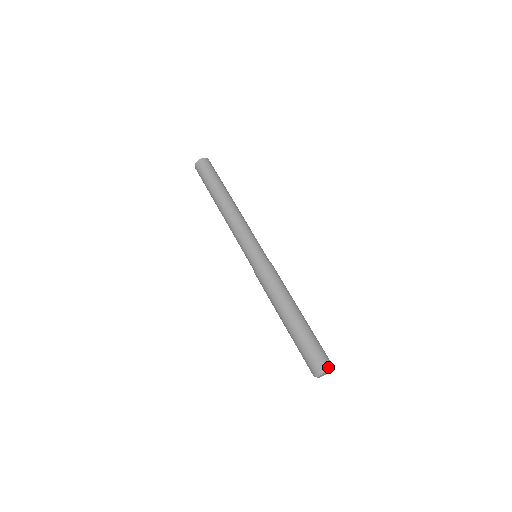
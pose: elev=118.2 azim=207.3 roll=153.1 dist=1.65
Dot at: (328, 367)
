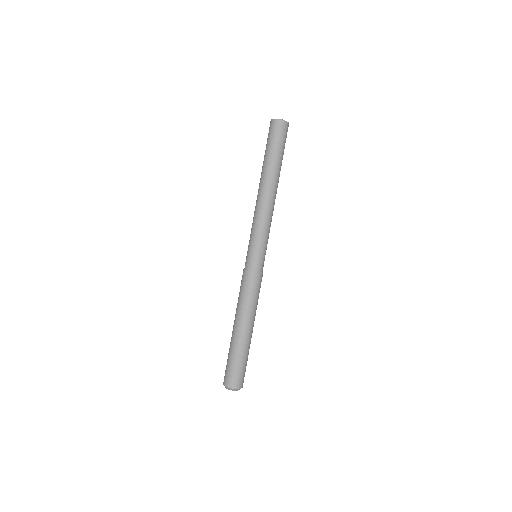
Dot at: occluded
